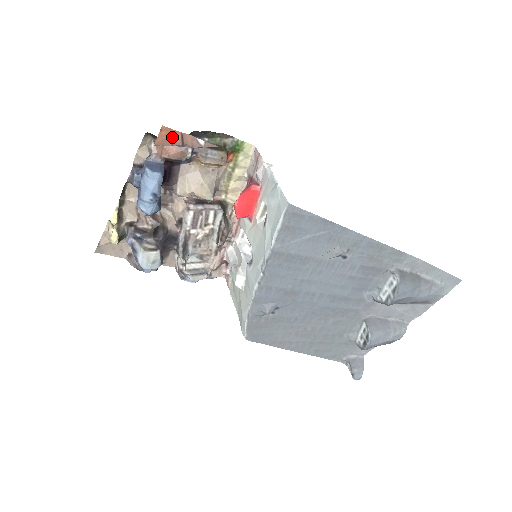
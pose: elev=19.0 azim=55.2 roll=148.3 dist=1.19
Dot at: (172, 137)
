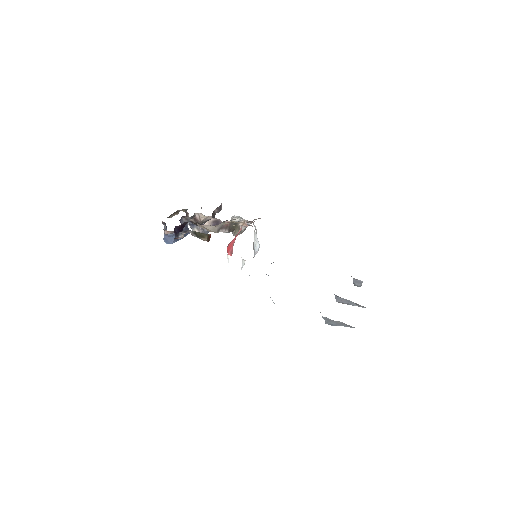
Dot at: occluded
